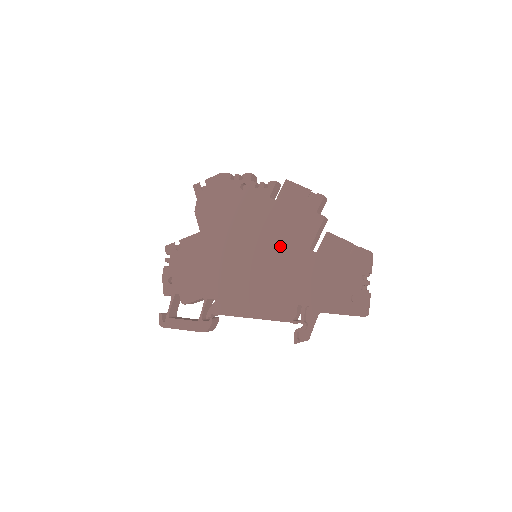
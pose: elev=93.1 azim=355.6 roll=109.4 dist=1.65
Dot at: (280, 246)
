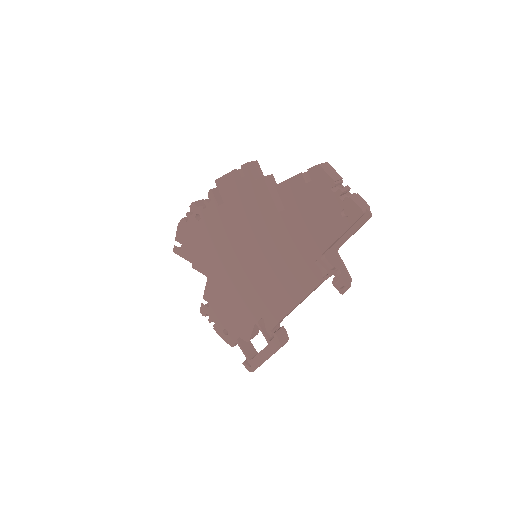
Dot at: (259, 232)
